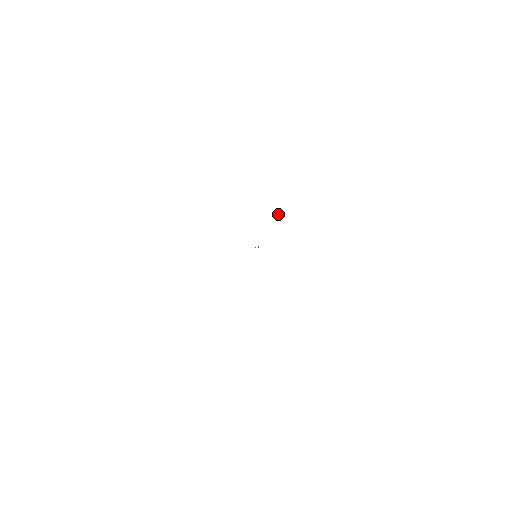
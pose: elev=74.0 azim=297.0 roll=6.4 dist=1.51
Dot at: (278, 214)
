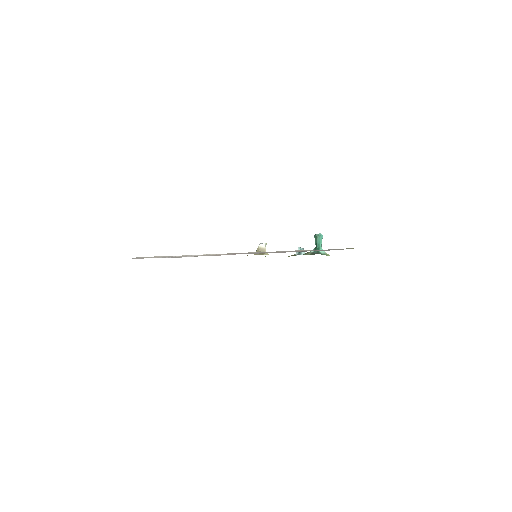
Dot at: (315, 237)
